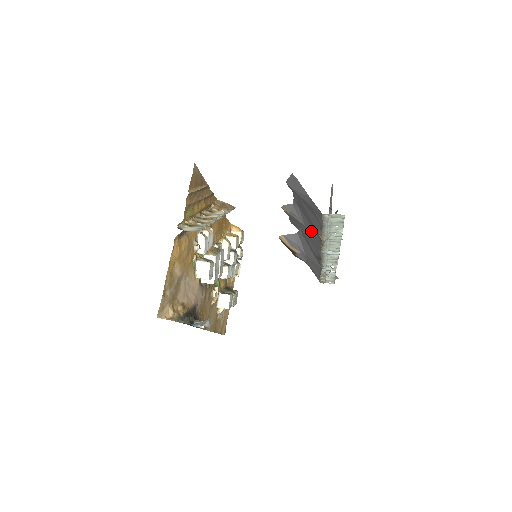
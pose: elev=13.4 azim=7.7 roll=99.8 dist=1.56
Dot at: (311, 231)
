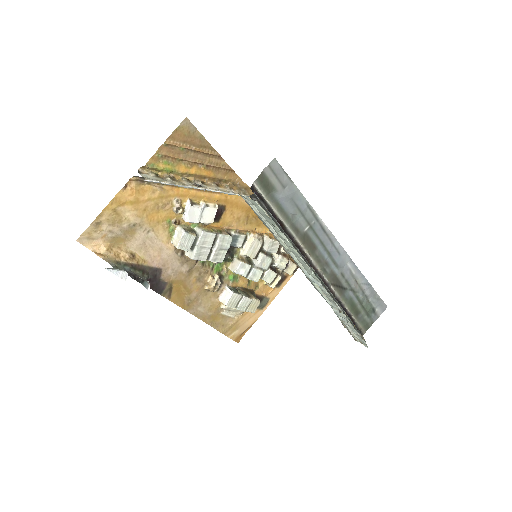
Dot at: occluded
